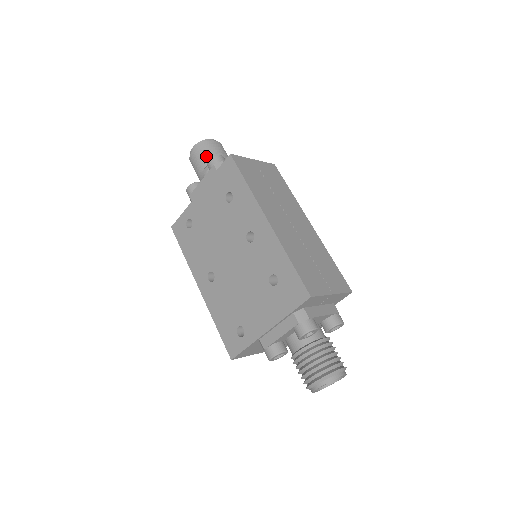
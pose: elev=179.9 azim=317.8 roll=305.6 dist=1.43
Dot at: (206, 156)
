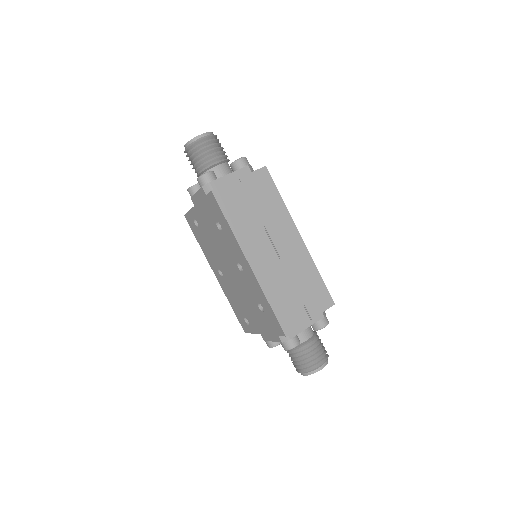
Dot at: (198, 160)
